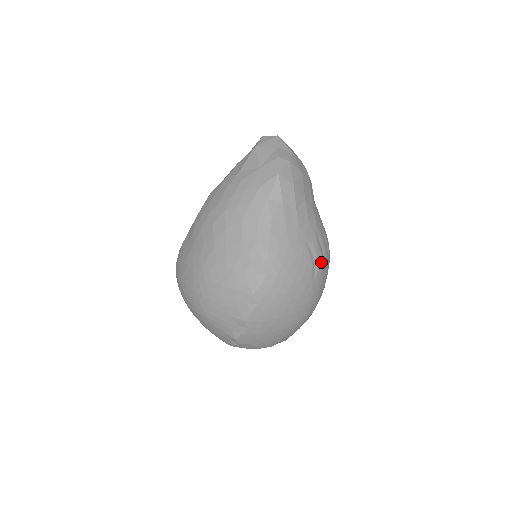
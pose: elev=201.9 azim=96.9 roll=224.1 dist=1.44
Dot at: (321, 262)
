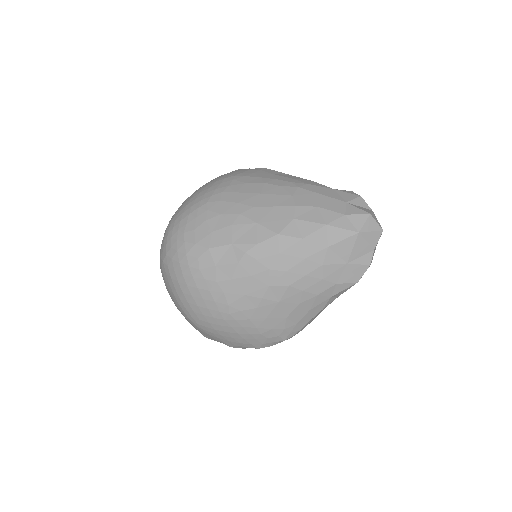
Dot at: occluded
